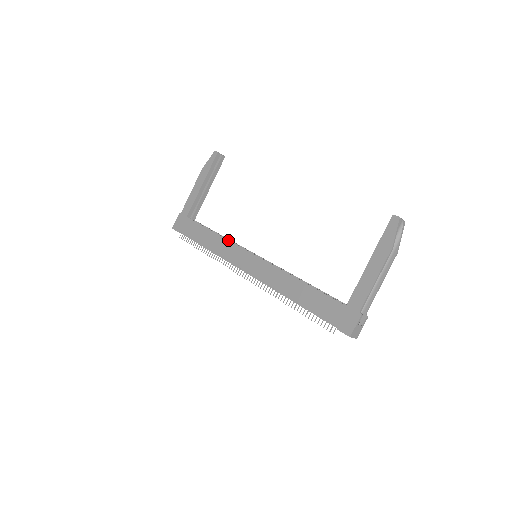
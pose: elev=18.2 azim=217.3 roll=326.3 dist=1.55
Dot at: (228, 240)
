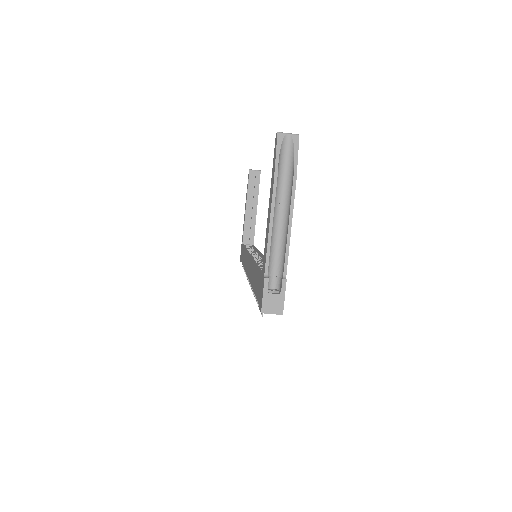
Dot at: (246, 250)
